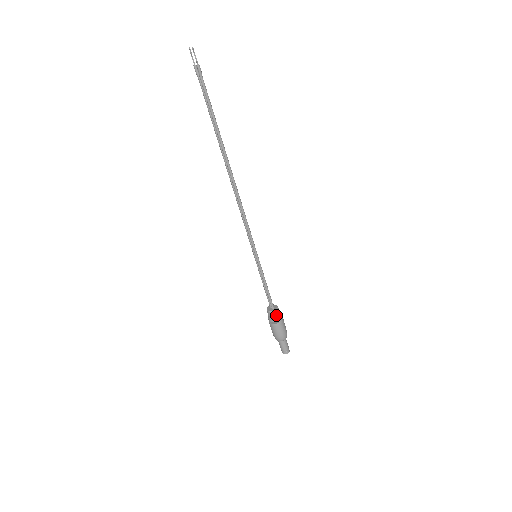
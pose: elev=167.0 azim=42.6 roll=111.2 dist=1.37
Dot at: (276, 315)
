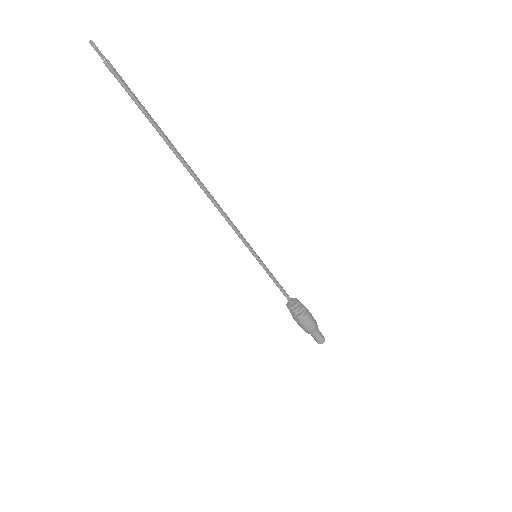
Dot at: (295, 312)
